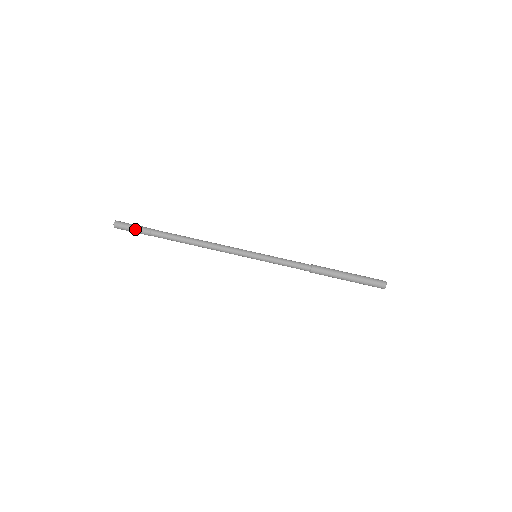
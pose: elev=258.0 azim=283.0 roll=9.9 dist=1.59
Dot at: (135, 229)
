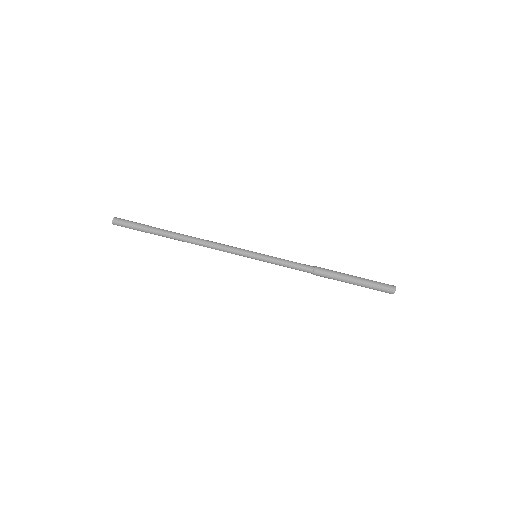
Dot at: (134, 223)
